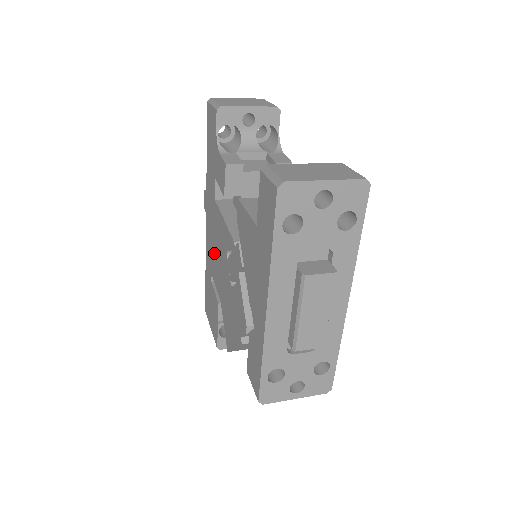
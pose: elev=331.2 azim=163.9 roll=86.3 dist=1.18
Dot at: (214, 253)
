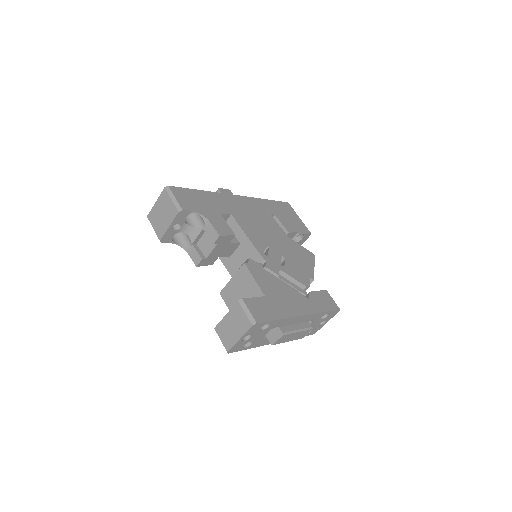
Dot at: occluded
